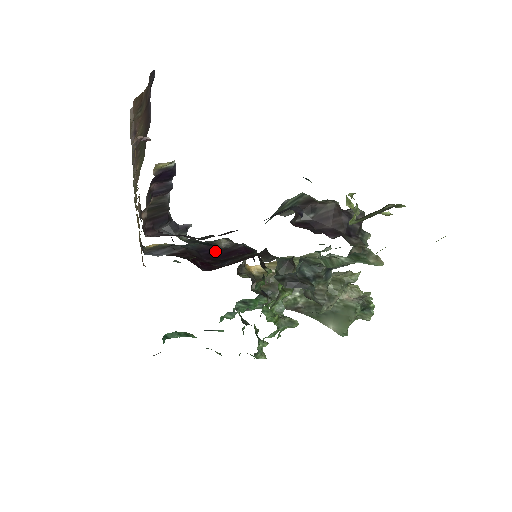
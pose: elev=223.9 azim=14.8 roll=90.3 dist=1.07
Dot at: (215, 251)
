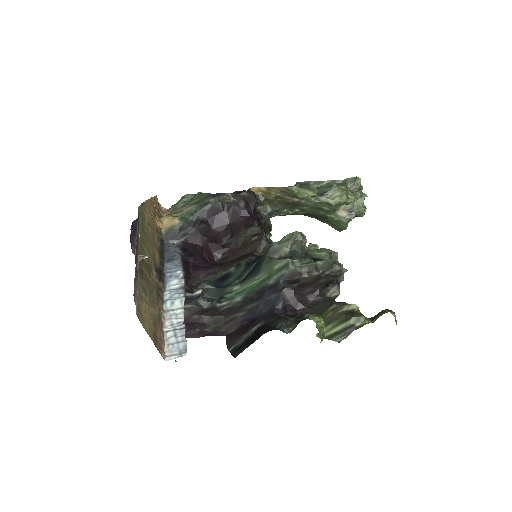
Dot at: (221, 213)
